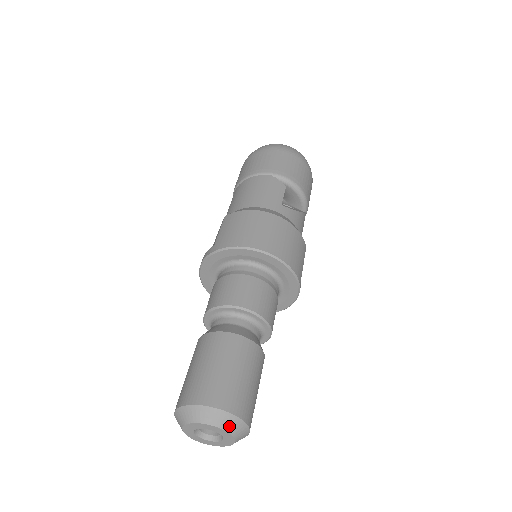
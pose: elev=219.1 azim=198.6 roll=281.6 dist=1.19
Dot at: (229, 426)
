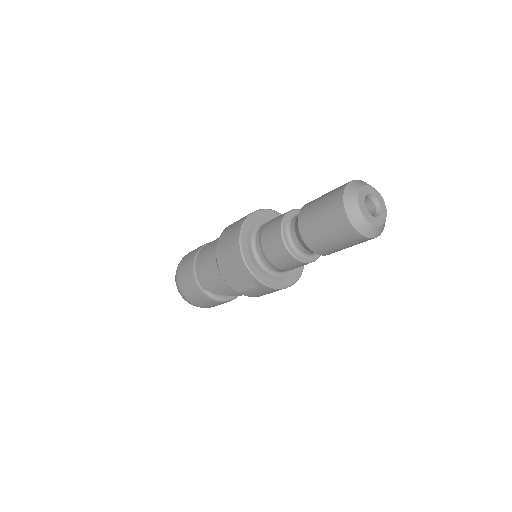
Dot at: (363, 183)
